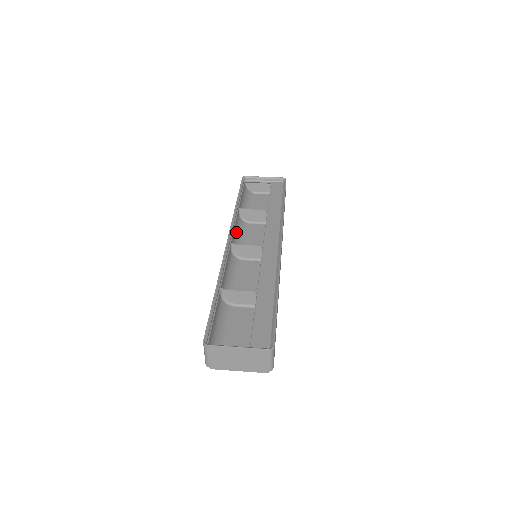
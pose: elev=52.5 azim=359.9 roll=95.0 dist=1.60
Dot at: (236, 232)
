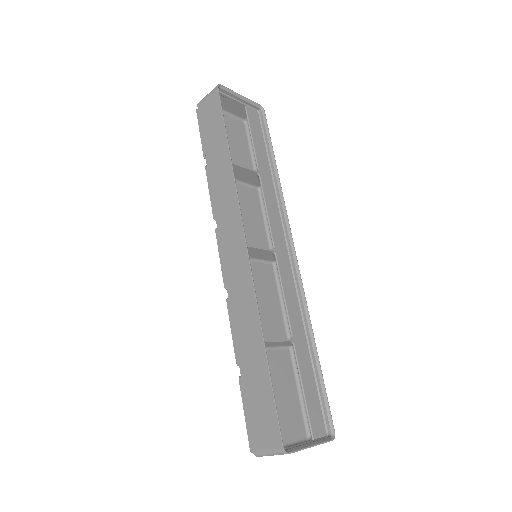
Dot at: occluded
